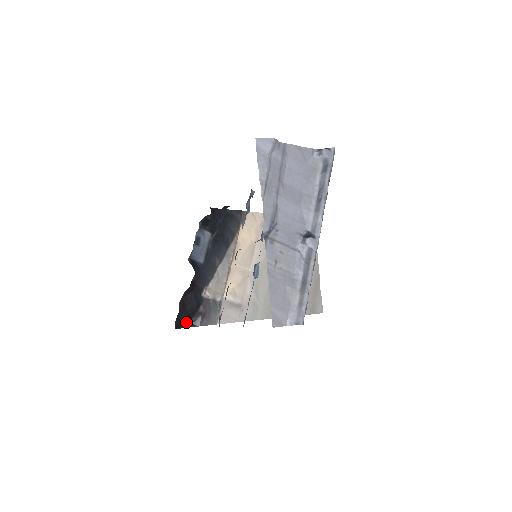
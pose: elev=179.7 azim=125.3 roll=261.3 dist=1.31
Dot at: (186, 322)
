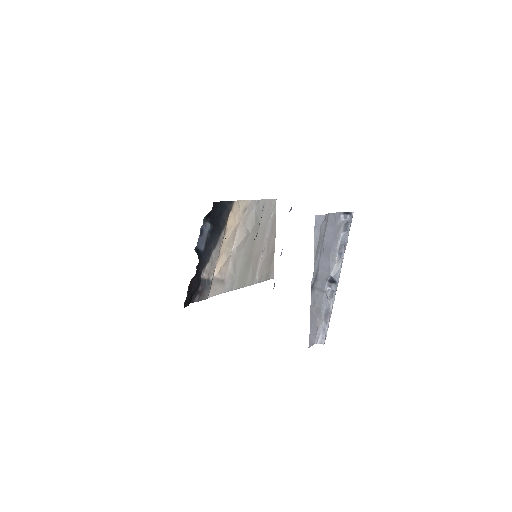
Dot at: (189, 300)
